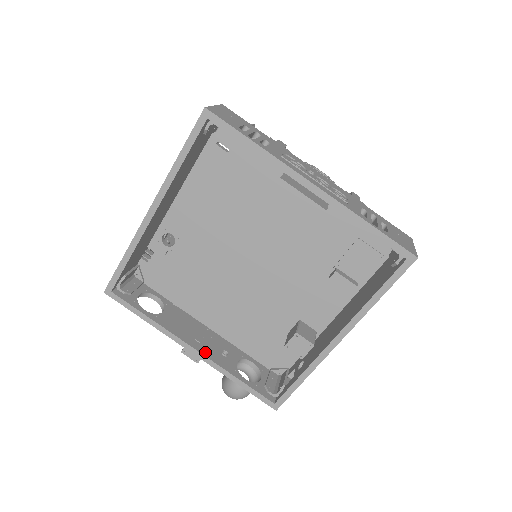
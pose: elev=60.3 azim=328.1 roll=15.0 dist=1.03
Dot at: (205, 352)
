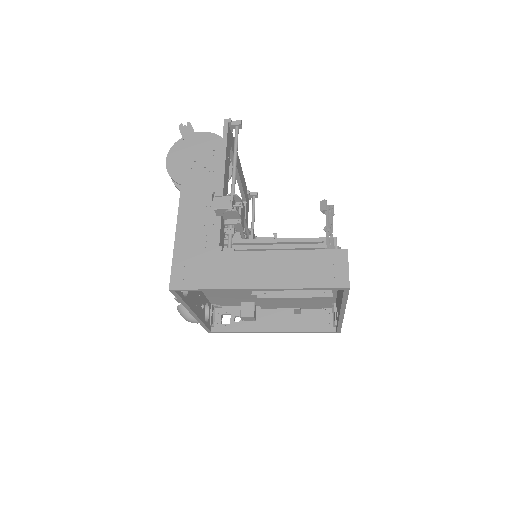
Dot at: (198, 314)
